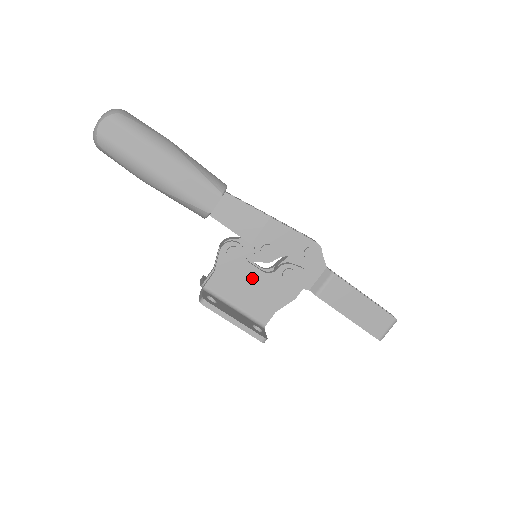
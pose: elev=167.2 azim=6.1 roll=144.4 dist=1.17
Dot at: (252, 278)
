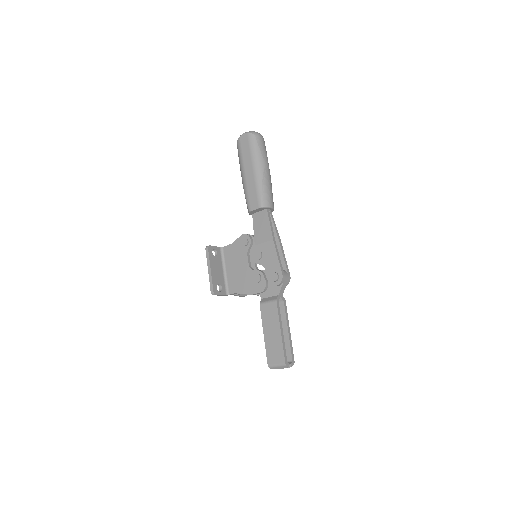
Dot at: (242, 263)
